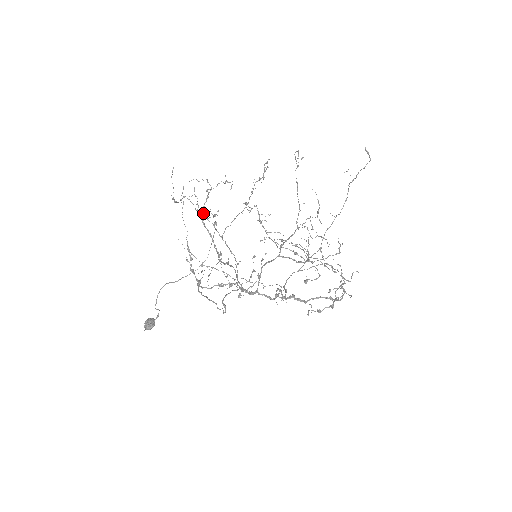
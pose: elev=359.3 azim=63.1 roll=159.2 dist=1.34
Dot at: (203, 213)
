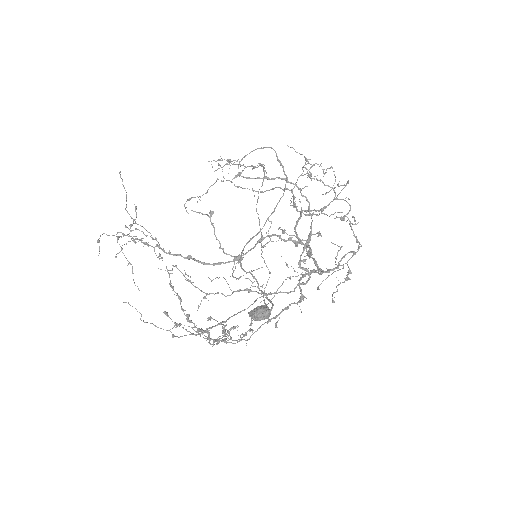
Dot at: (157, 246)
